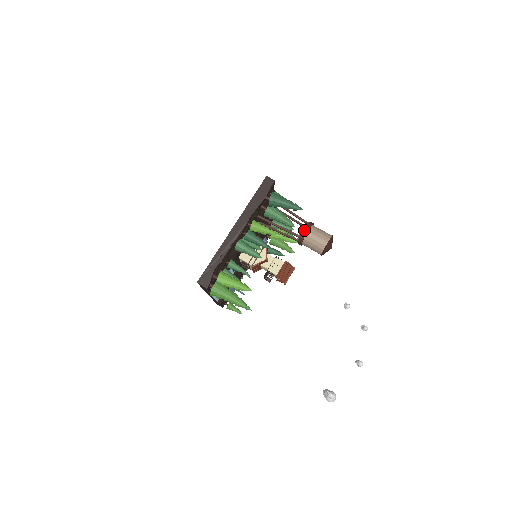
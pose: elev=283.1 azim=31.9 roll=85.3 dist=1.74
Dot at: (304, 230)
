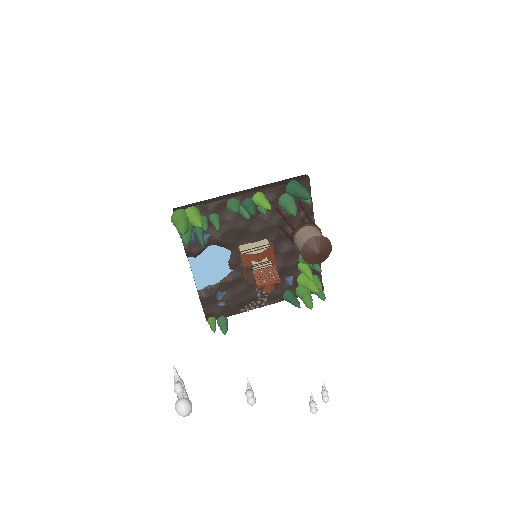
Dot at: (302, 223)
